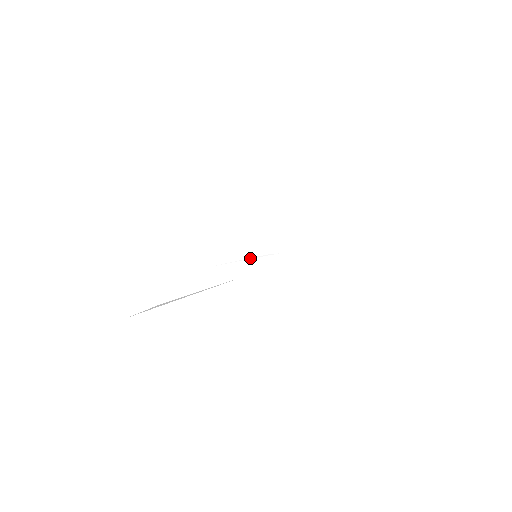
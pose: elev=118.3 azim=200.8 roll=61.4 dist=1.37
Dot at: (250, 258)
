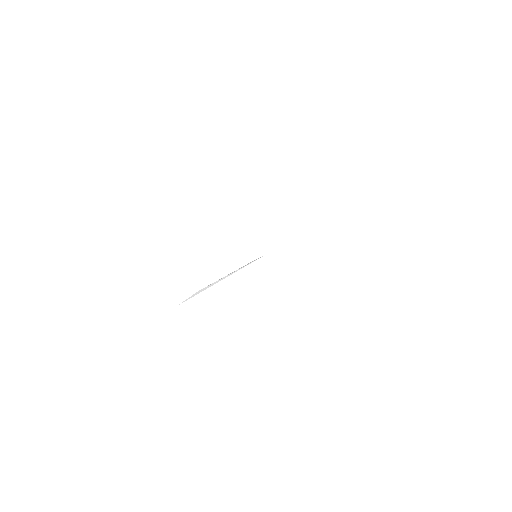
Dot at: (253, 256)
